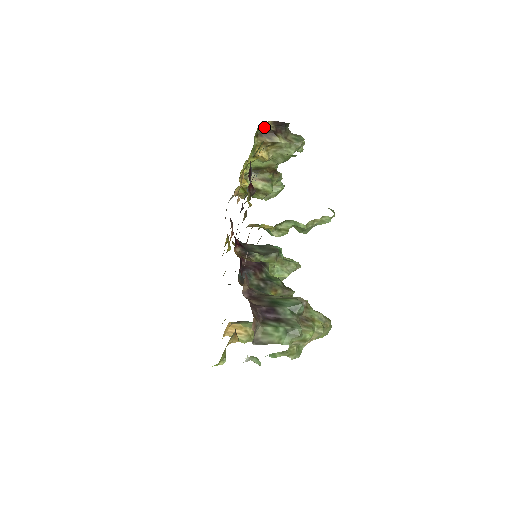
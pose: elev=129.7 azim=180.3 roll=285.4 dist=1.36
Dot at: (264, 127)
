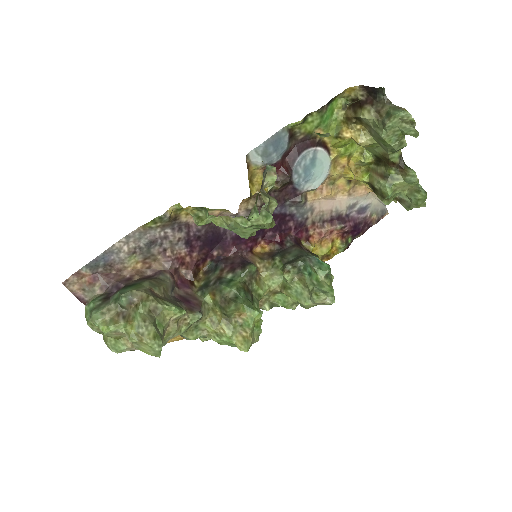
Dot at: (352, 95)
